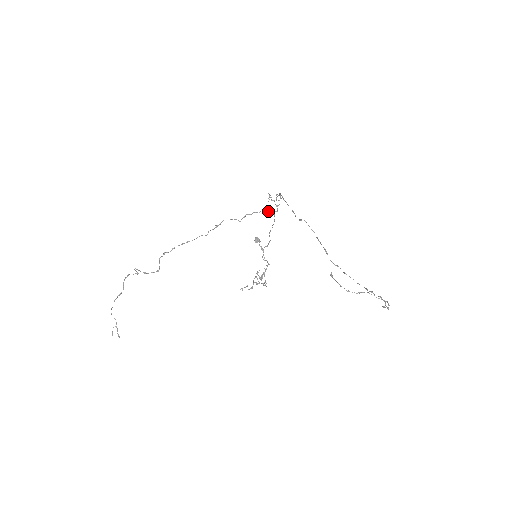
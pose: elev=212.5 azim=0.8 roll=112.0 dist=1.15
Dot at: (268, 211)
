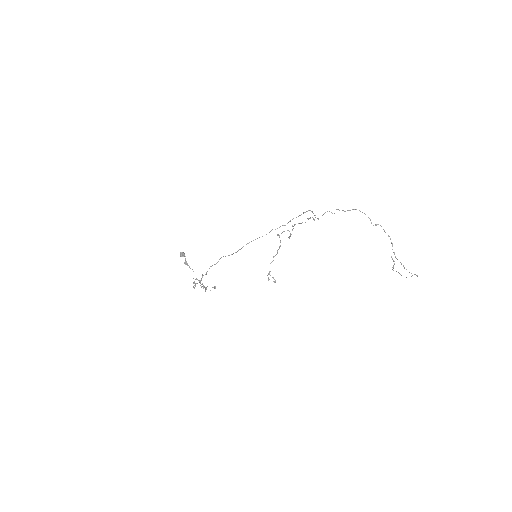
Dot at: occluded
